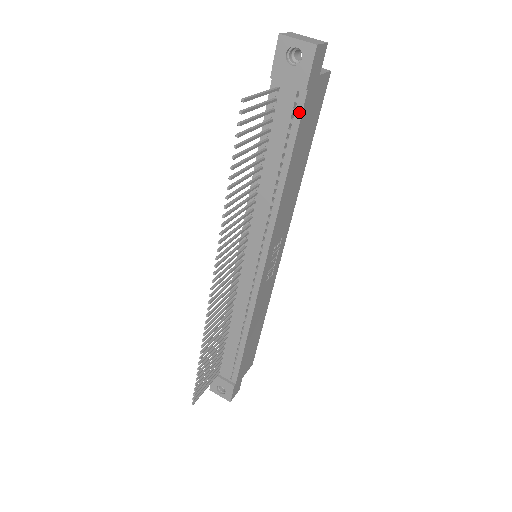
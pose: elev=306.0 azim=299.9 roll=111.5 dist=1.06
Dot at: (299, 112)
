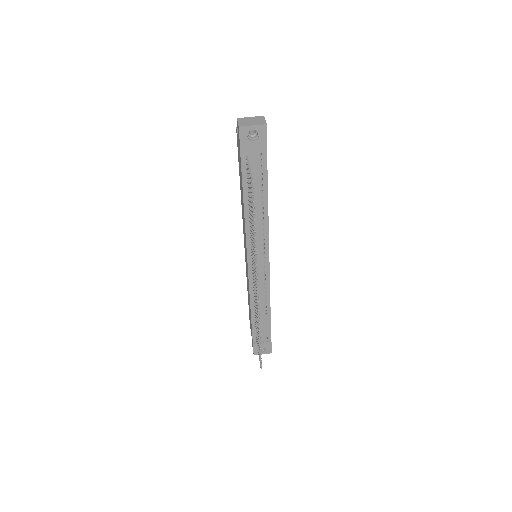
Dot at: (265, 163)
